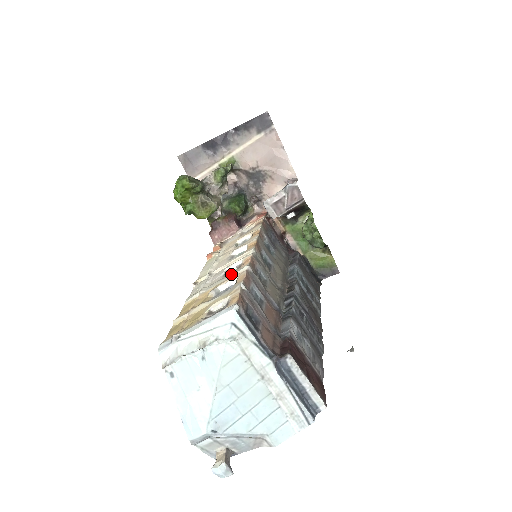
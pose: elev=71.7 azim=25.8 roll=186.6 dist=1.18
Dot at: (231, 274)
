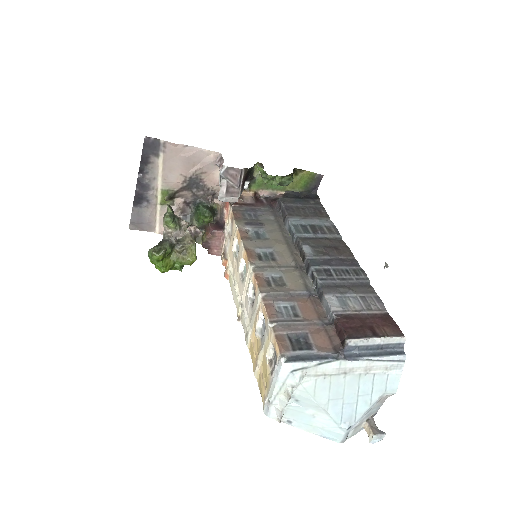
Dot at: (255, 306)
